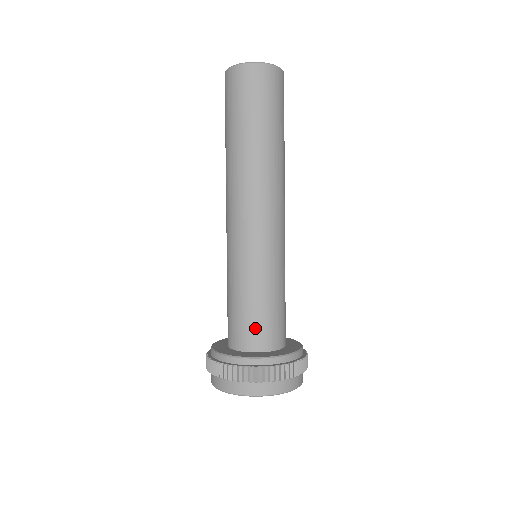
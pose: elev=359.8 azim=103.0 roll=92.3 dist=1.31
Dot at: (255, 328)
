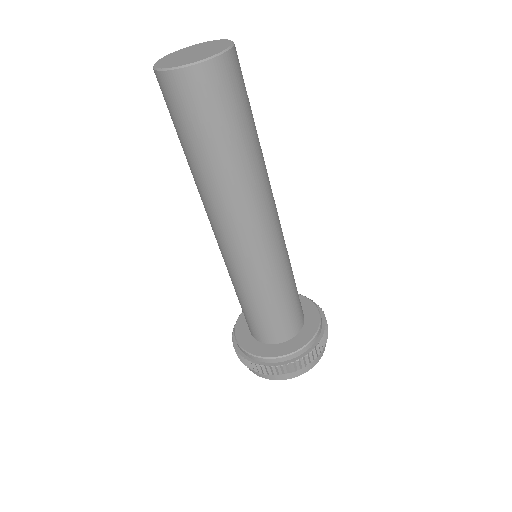
Dot at: (267, 328)
